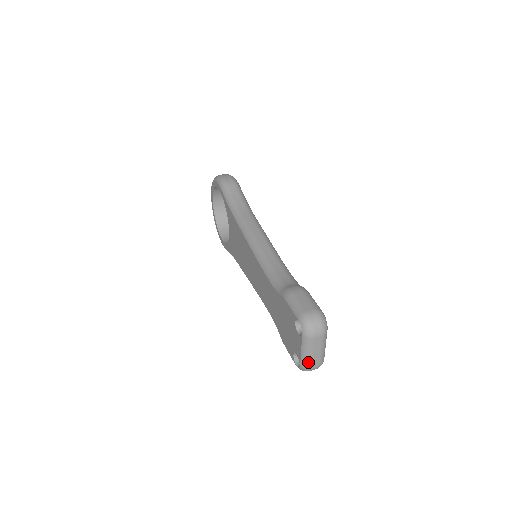
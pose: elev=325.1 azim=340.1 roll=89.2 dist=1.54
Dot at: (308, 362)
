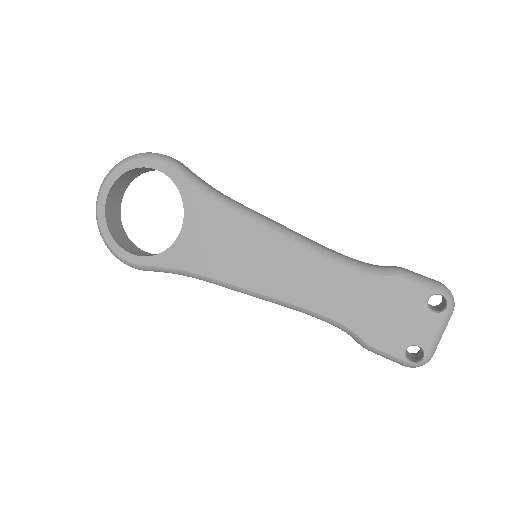
Dot at: (436, 348)
